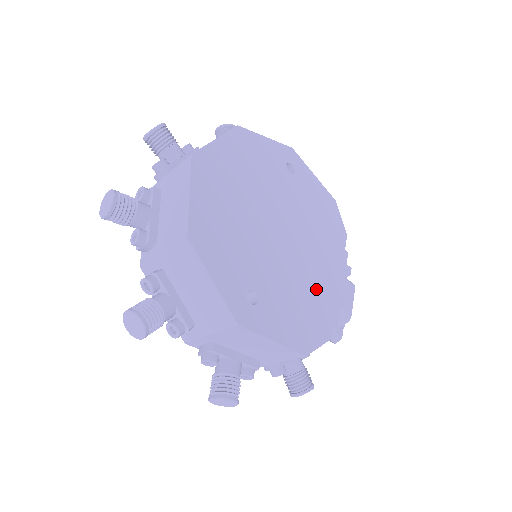
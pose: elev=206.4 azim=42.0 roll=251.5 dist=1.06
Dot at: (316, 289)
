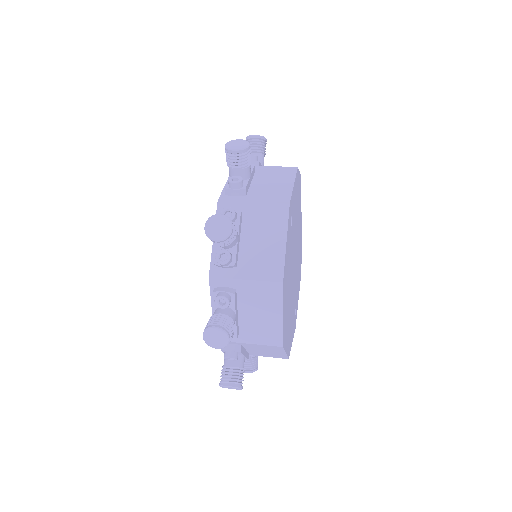
Dot at: occluded
